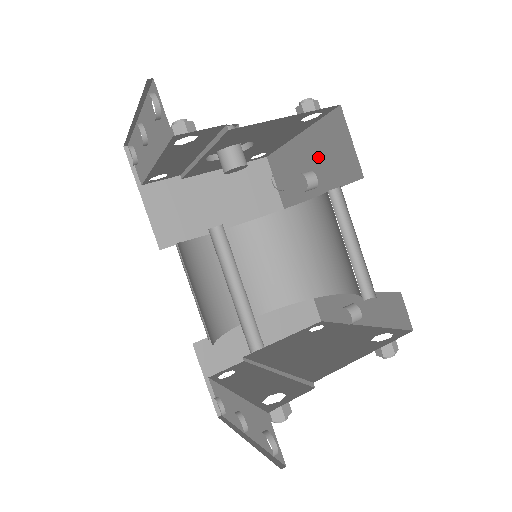
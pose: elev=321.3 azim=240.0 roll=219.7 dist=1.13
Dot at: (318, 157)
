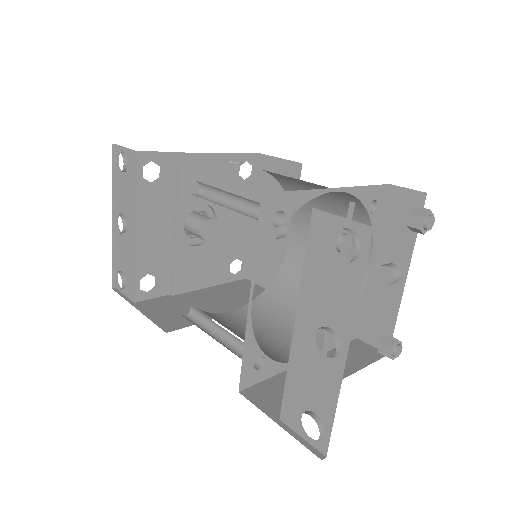
Dot at: occluded
